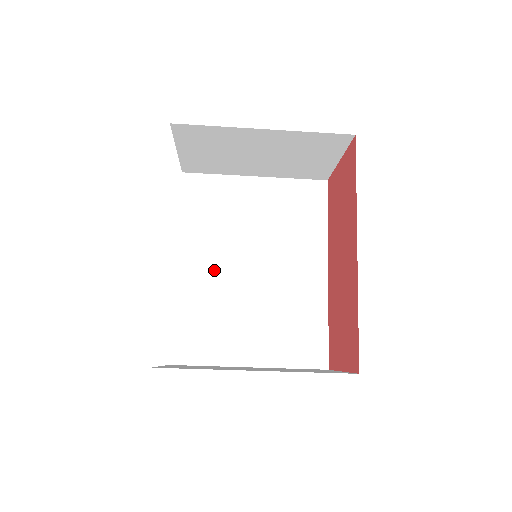
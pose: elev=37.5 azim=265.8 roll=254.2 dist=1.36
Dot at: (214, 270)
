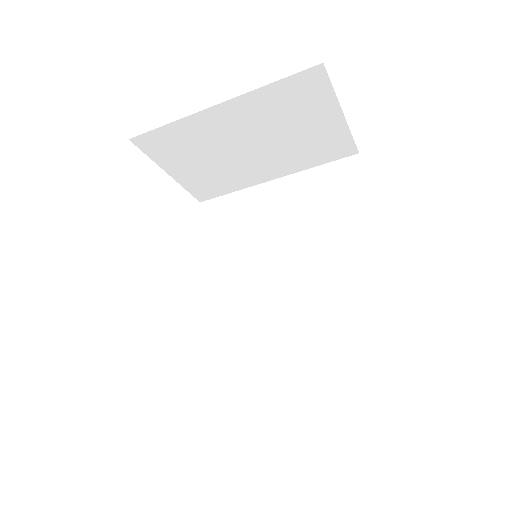
Dot at: (240, 295)
